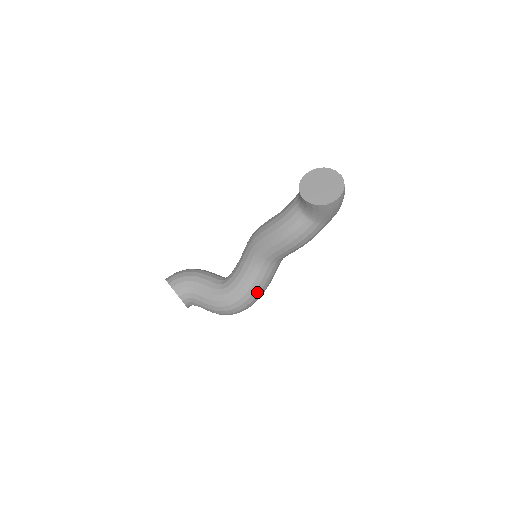
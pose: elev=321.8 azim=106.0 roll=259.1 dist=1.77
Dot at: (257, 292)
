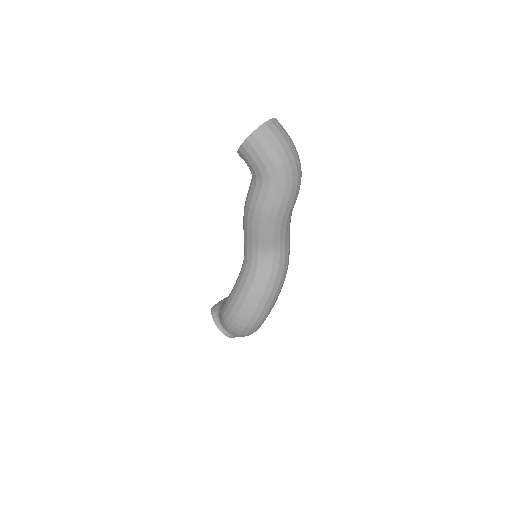
Dot at: (245, 294)
